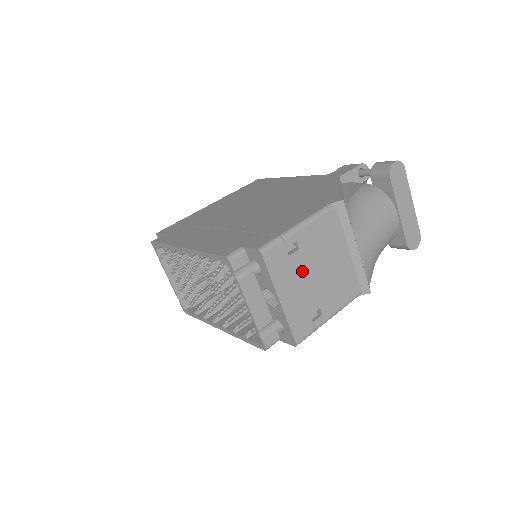
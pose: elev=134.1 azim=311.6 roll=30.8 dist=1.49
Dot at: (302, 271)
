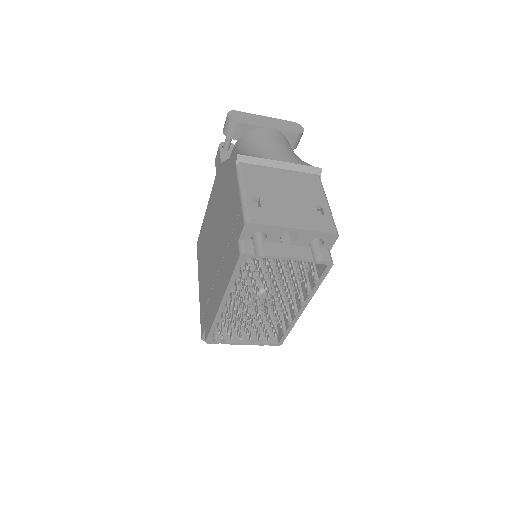
Dot at: (278, 204)
